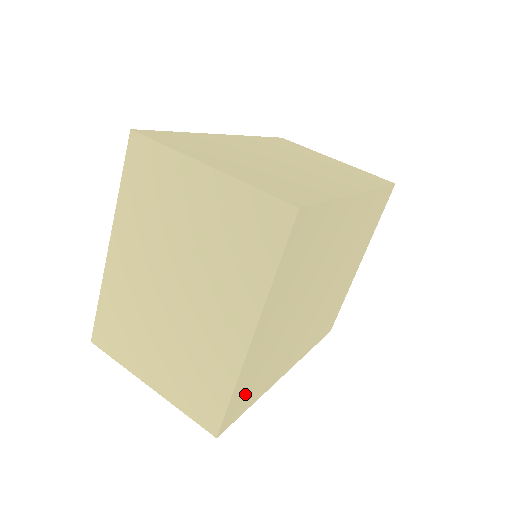
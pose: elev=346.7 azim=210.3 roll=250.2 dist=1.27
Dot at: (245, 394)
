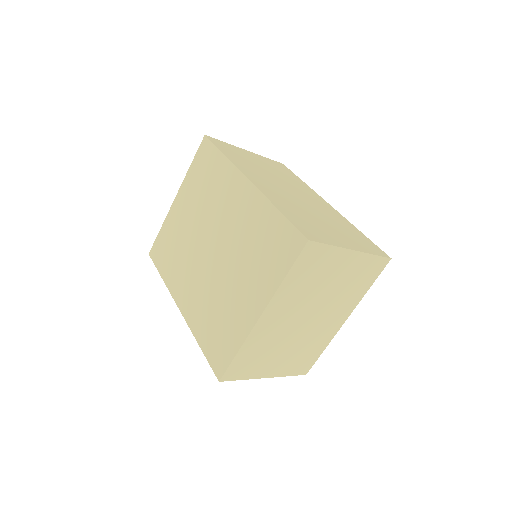
Dot at: occluded
